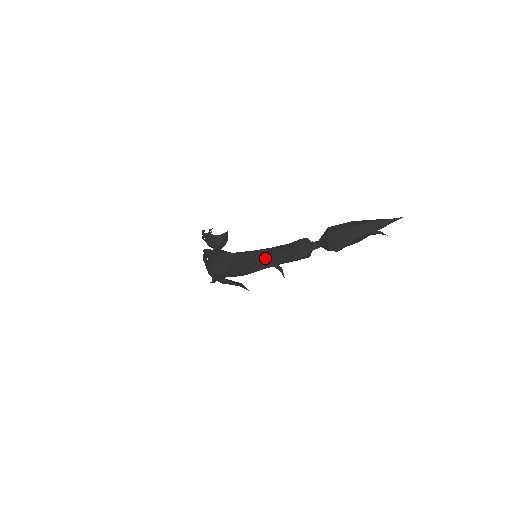
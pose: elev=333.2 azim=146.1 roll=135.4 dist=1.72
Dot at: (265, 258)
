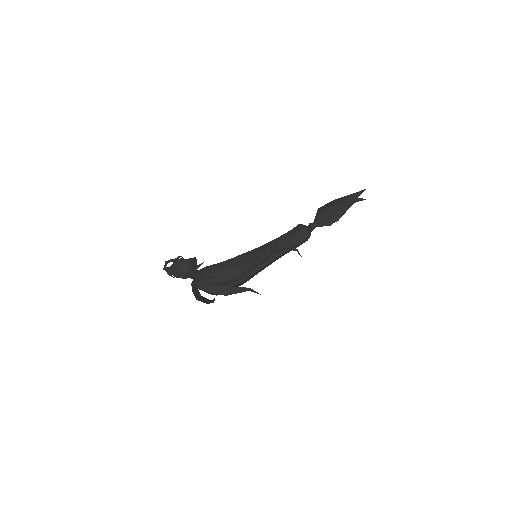
Dot at: occluded
